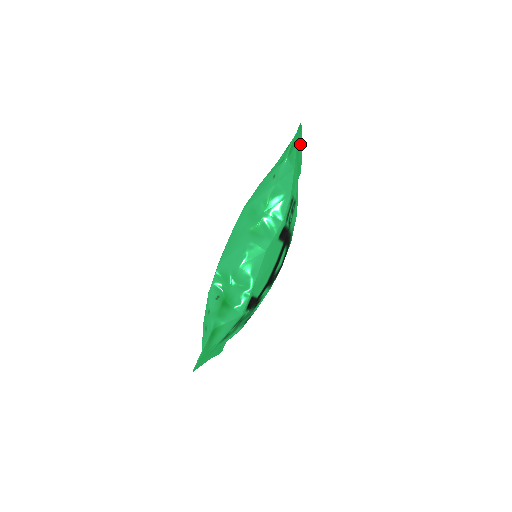
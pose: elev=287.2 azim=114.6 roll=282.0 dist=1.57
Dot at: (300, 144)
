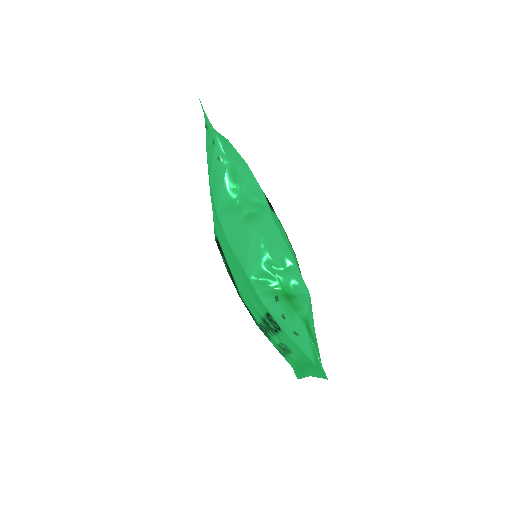
Dot at: occluded
